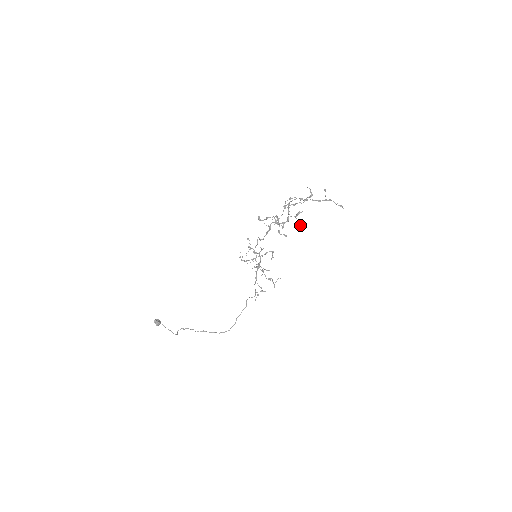
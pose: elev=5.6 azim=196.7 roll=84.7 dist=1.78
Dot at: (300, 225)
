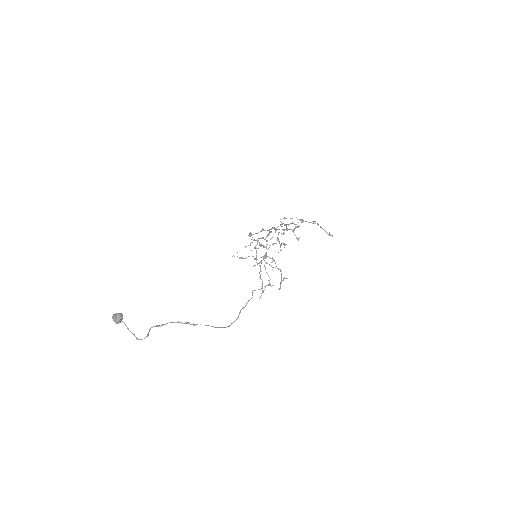
Dot at: (298, 239)
